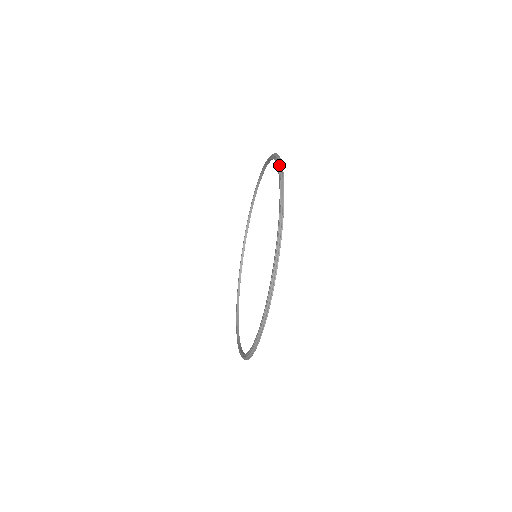
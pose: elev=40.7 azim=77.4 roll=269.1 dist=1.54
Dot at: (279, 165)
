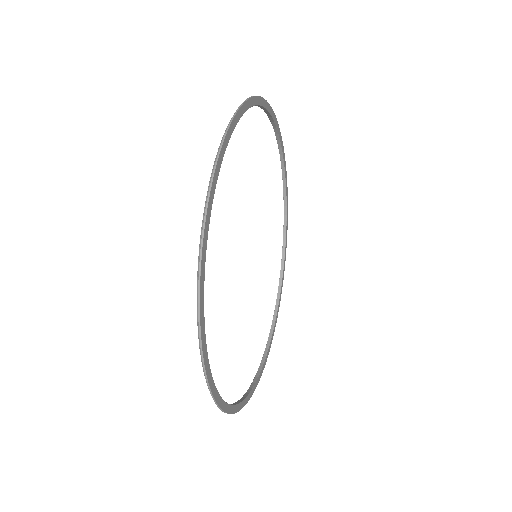
Dot at: (225, 130)
